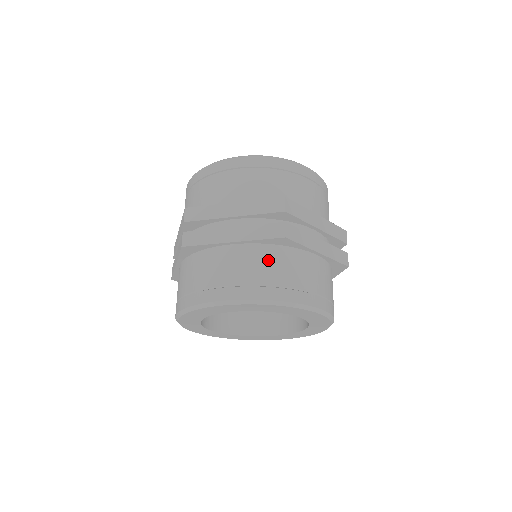
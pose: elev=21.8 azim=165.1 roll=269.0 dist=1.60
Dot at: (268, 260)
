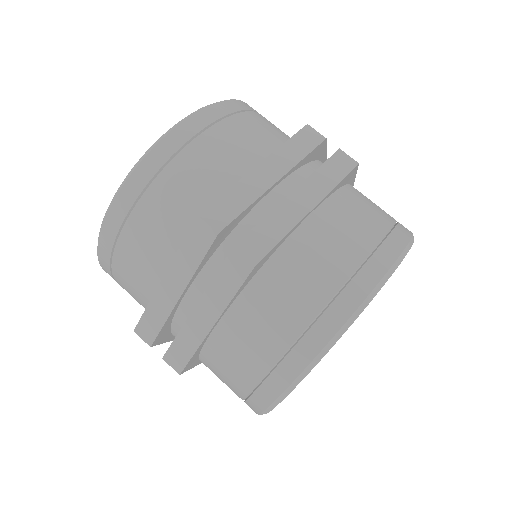
Dot at: (357, 206)
